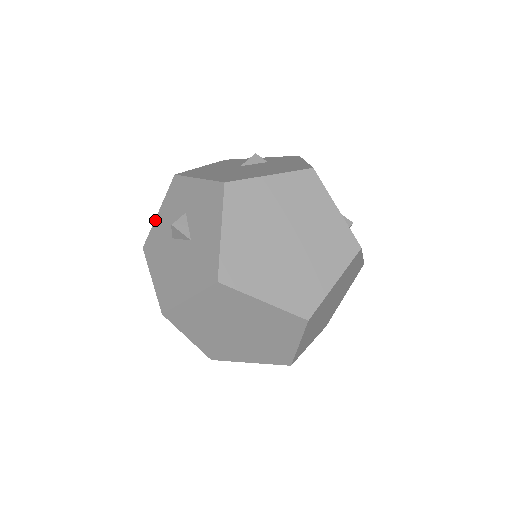
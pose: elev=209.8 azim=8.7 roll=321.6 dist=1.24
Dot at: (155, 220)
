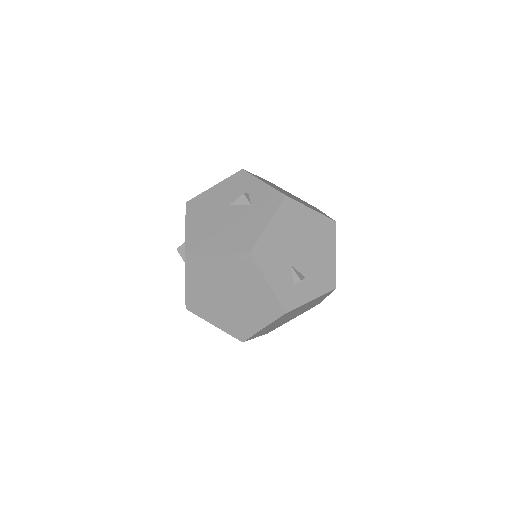
Dot at: occluded
